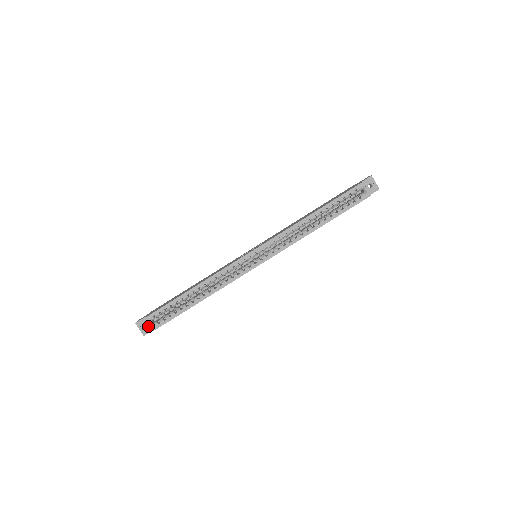
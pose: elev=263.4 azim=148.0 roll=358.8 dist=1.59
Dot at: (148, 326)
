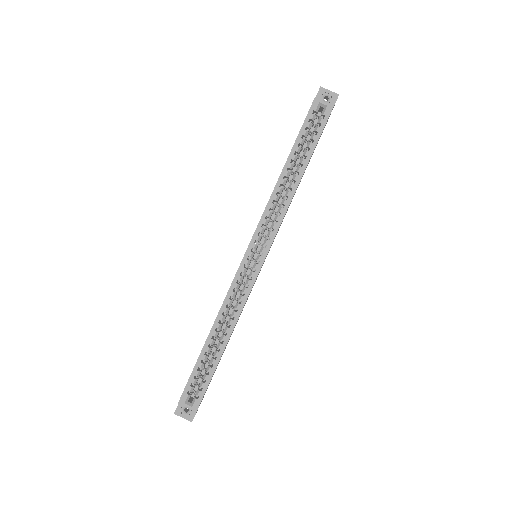
Dot at: (189, 408)
